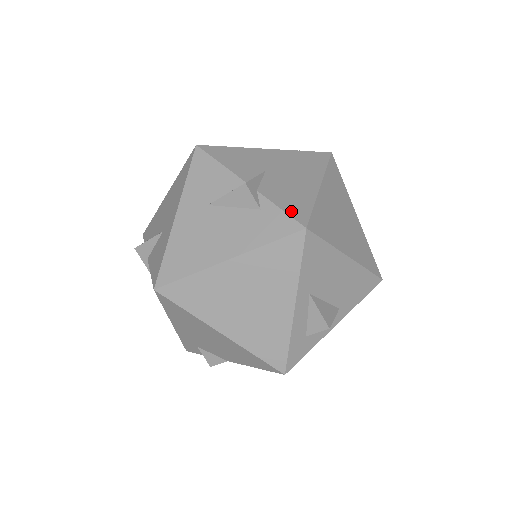
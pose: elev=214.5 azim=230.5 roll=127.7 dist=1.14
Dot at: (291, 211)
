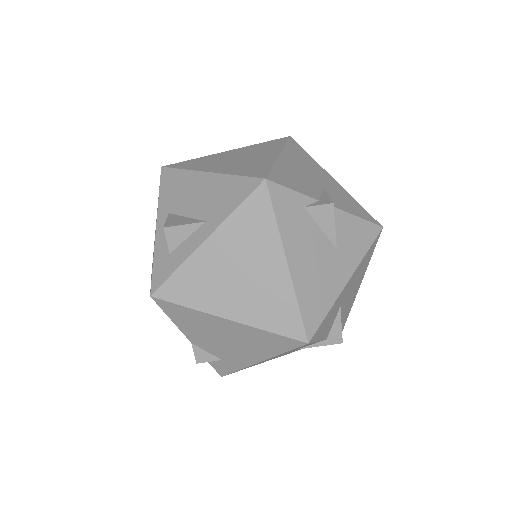
Dot at: occluded
